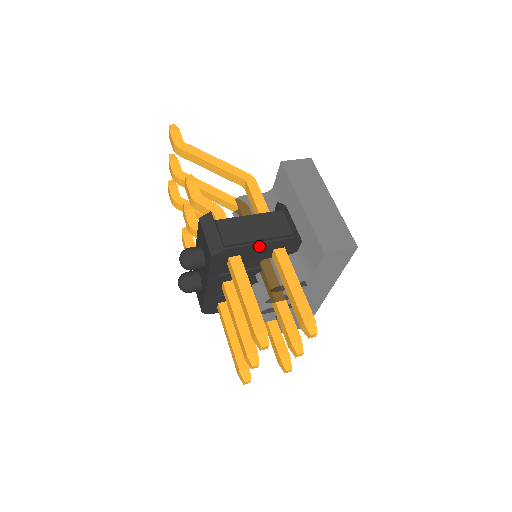
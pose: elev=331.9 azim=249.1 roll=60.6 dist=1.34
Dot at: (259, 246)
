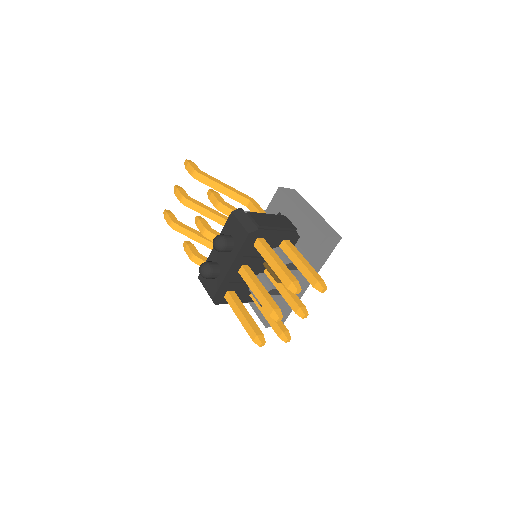
Dot at: (277, 233)
